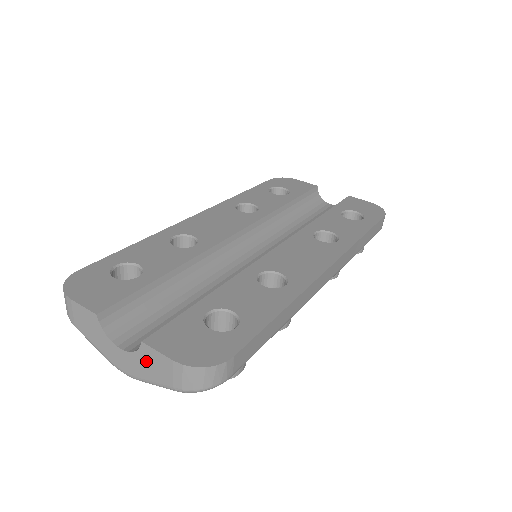
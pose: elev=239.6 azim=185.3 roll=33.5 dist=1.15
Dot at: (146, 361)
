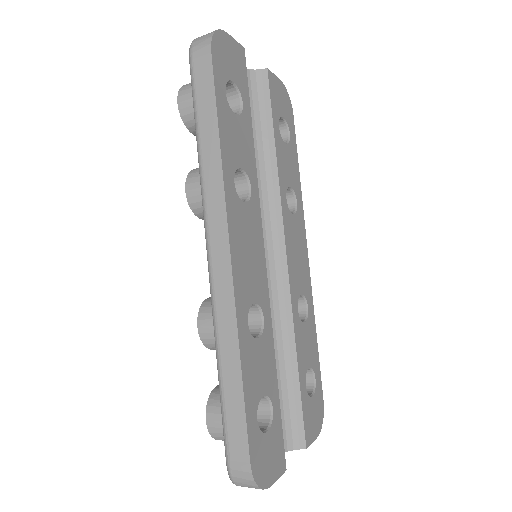
Dot at: occluded
